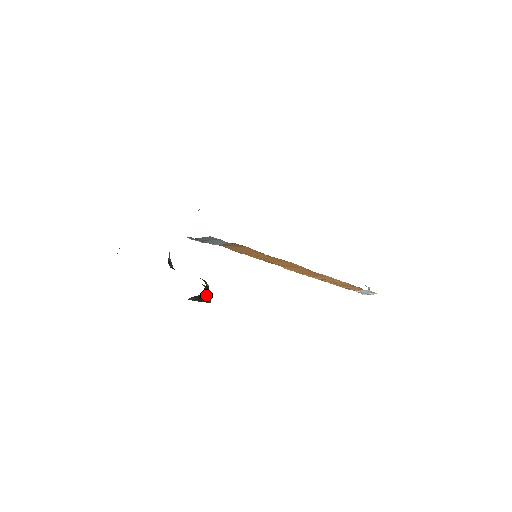
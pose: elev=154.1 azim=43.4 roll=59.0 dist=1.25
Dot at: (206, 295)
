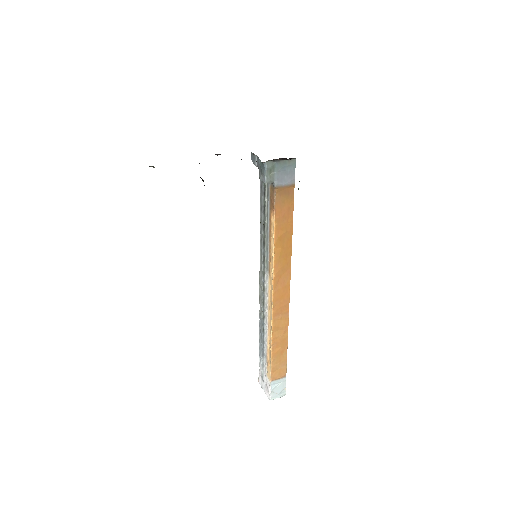
Dot at: occluded
